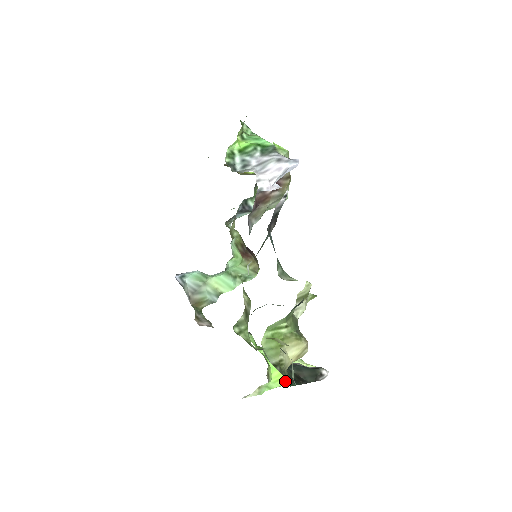
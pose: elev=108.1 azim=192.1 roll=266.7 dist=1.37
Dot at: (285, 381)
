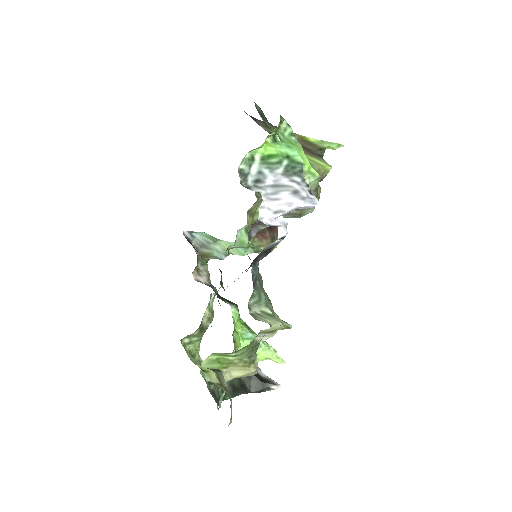
Dot at: occluded
